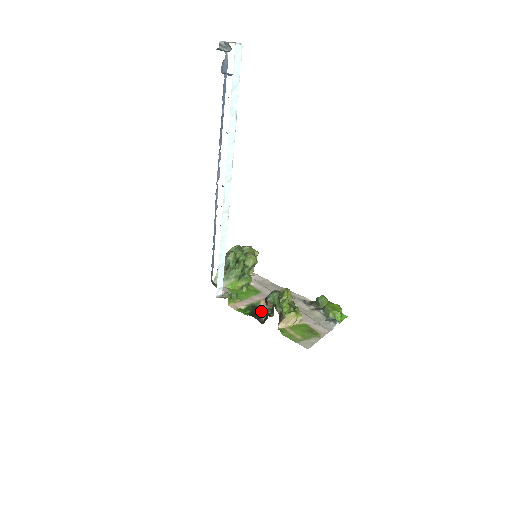
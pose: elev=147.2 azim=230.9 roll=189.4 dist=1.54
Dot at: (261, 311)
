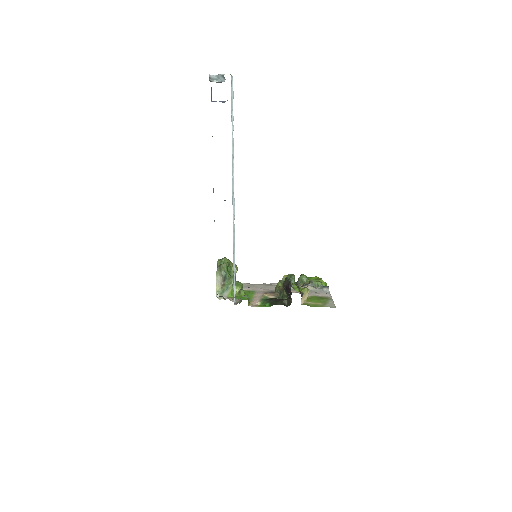
Dot at: (278, 299)
